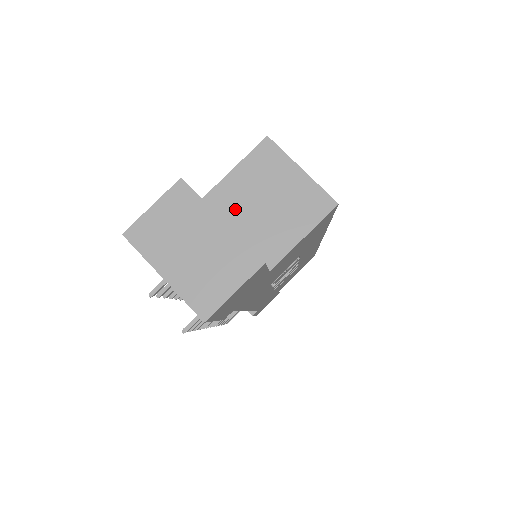
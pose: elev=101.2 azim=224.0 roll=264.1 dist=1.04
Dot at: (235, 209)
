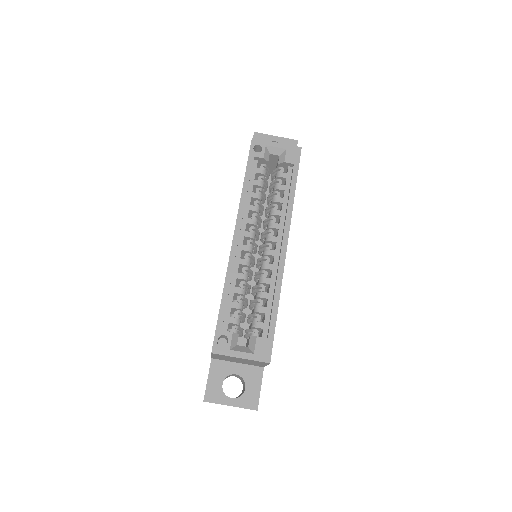
Dot at: (228, 360)
